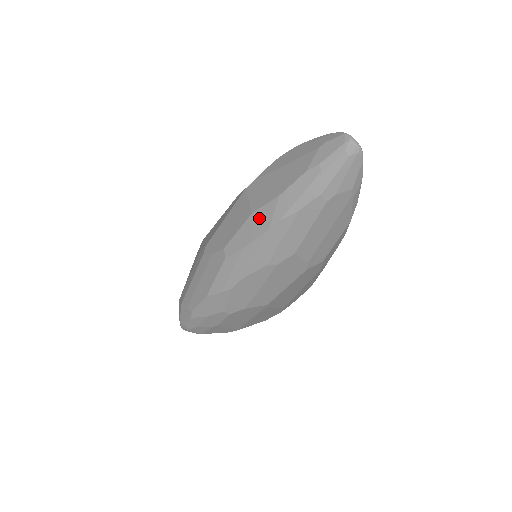
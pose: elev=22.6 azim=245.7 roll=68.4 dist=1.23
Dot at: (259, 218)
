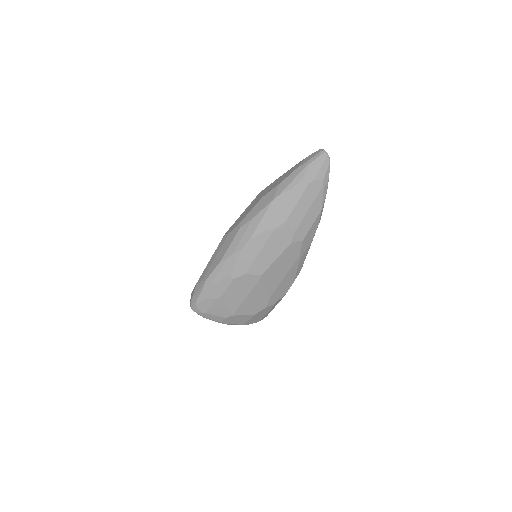
Dot at: (266, 198)
